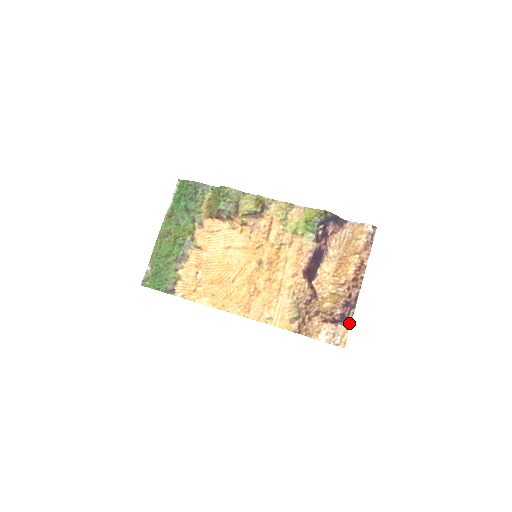
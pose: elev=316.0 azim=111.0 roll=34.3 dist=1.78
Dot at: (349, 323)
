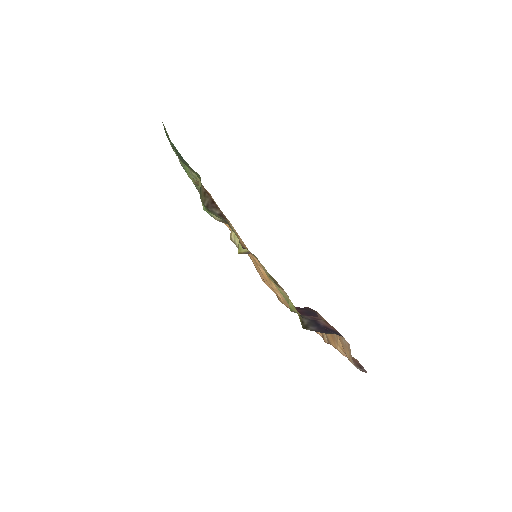
Dot at: occluded
